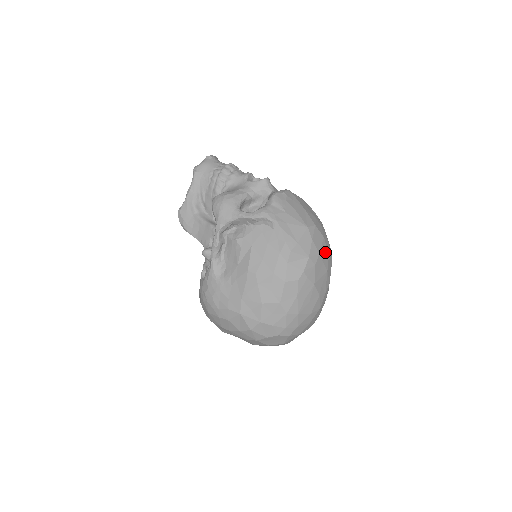
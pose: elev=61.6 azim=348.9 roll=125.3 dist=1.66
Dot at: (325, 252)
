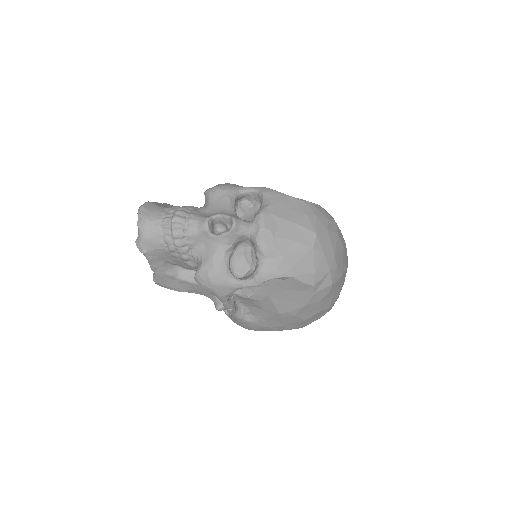
Dot at: (335, 240)
